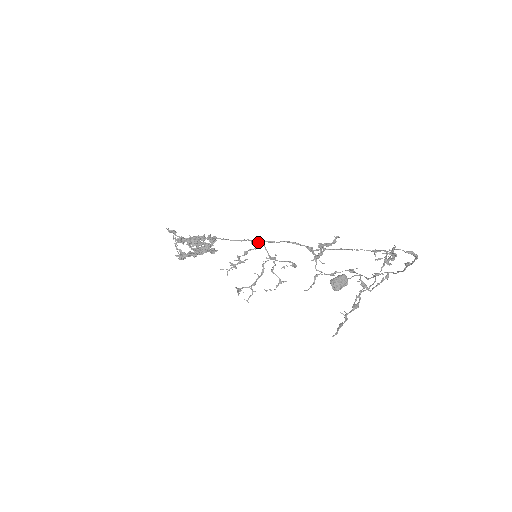
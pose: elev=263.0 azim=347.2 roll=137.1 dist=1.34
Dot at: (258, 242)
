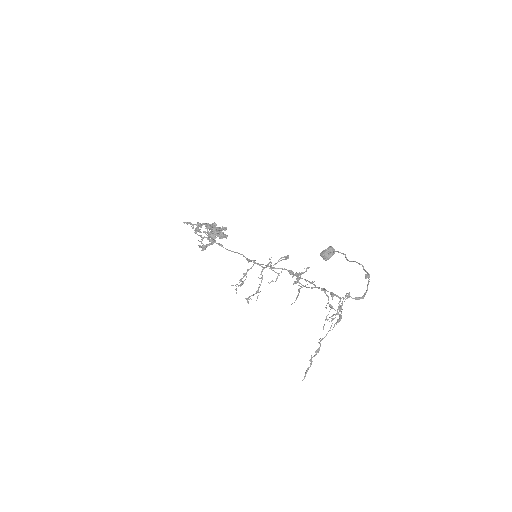
Dot at: occluded
